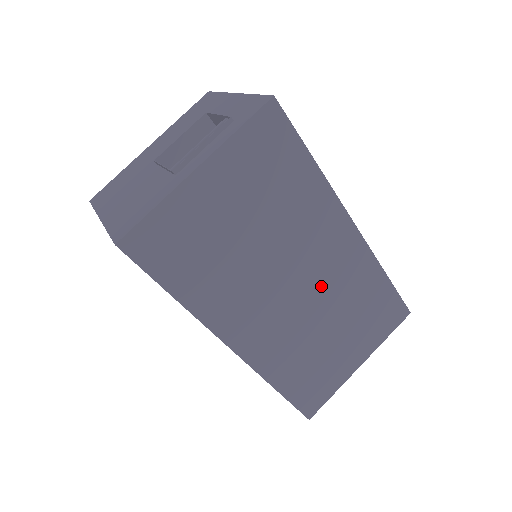
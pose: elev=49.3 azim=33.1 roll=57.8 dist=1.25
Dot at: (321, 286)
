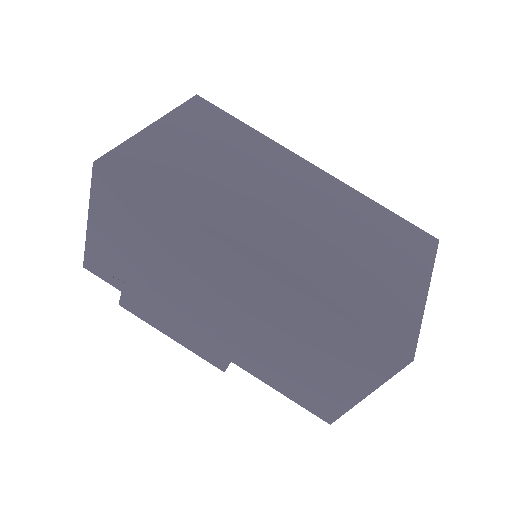
Dot at: (316, 208)
